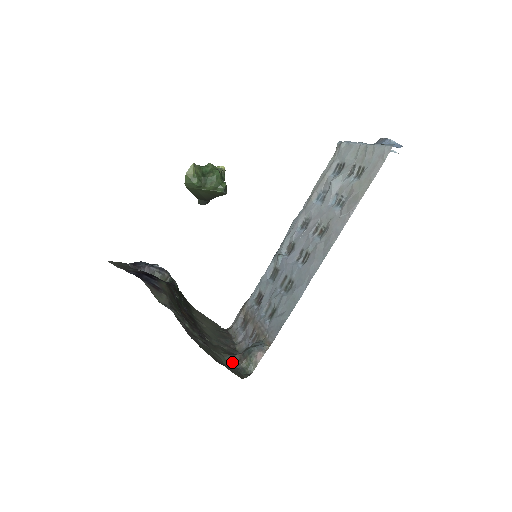
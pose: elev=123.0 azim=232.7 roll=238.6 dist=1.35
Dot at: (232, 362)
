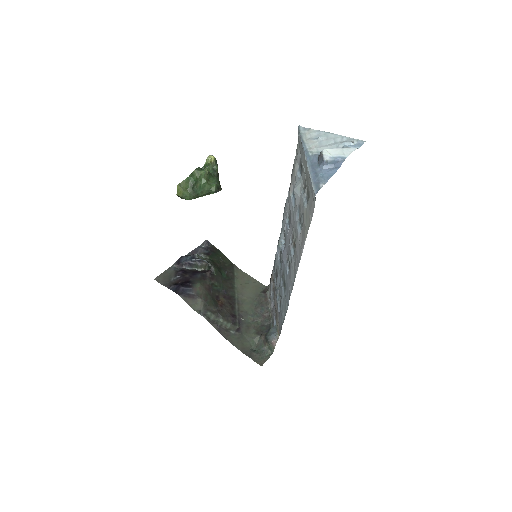
Dot at: (259, 343)
